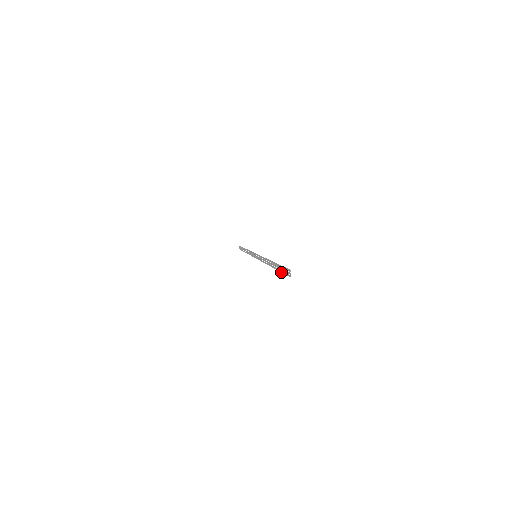
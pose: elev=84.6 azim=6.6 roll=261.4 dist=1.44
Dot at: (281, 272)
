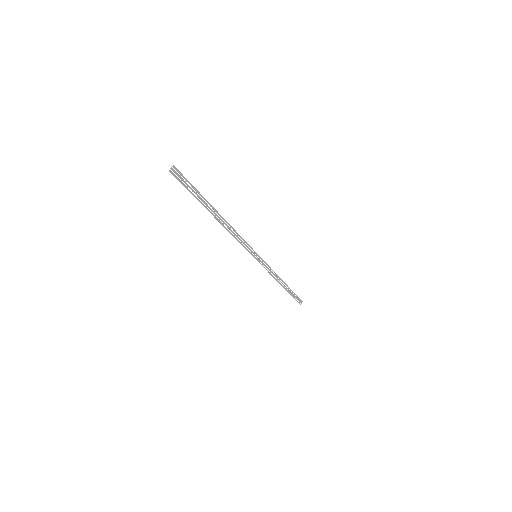
Dot at: (191, 193)
